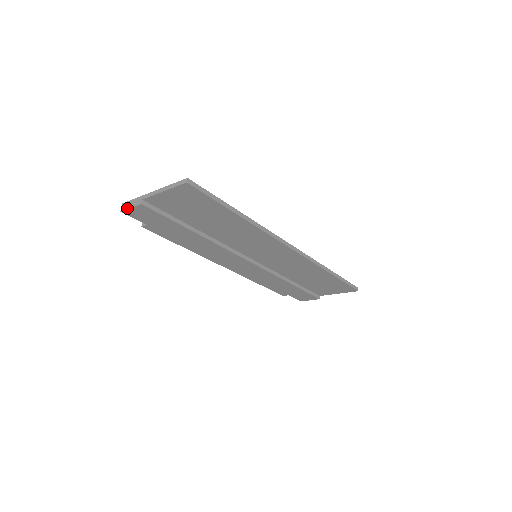
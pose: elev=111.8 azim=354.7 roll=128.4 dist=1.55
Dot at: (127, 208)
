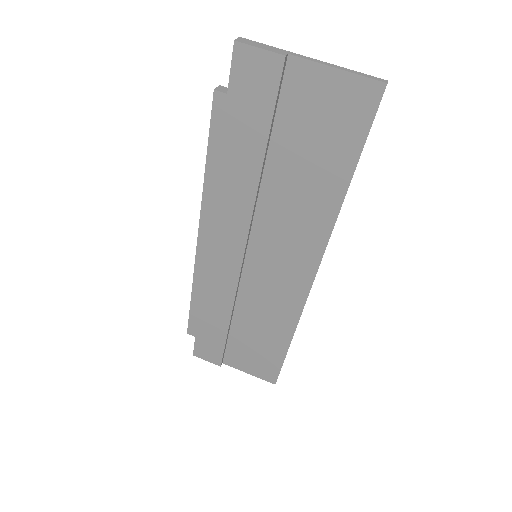
Dot at: (252, 44)
